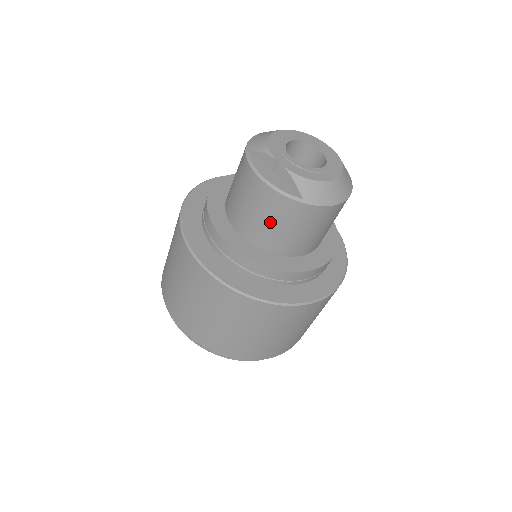
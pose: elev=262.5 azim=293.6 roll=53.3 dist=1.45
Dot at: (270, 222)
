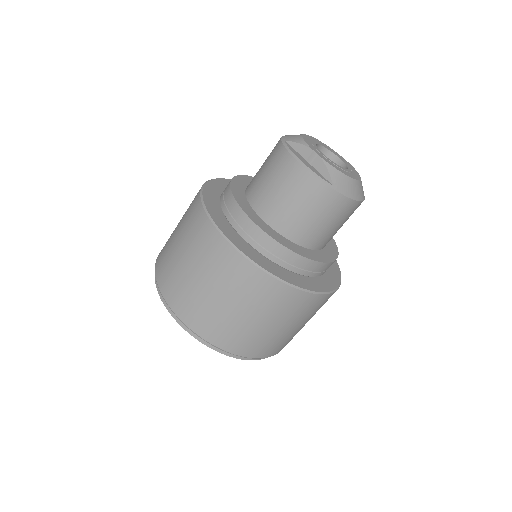
Dot at: (297, 205)
